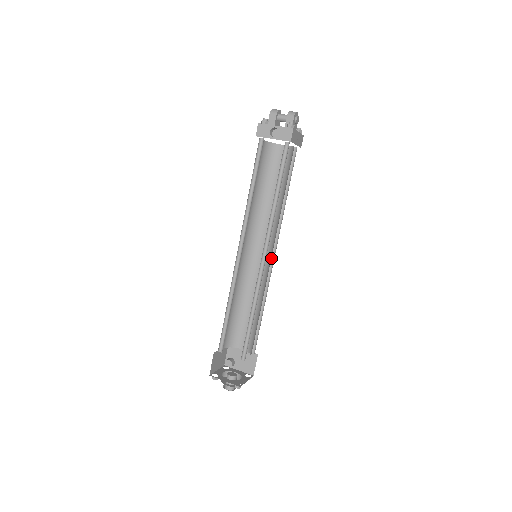
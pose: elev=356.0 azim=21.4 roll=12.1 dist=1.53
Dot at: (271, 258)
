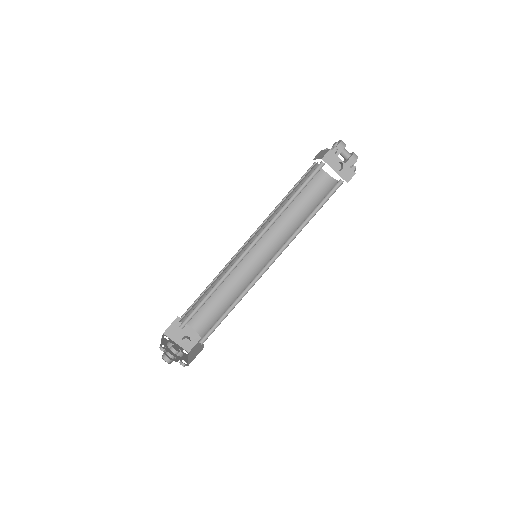
Dot at: (262, 260)
